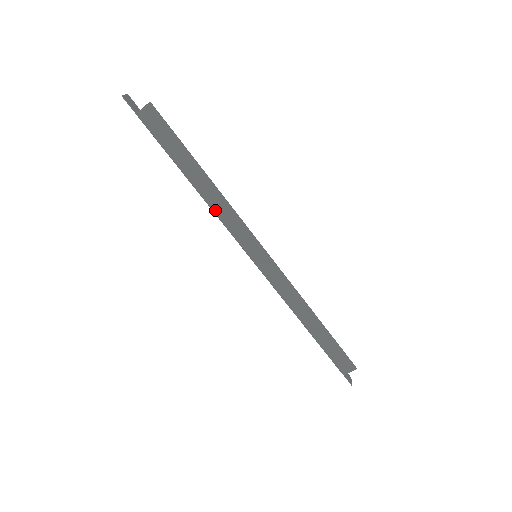
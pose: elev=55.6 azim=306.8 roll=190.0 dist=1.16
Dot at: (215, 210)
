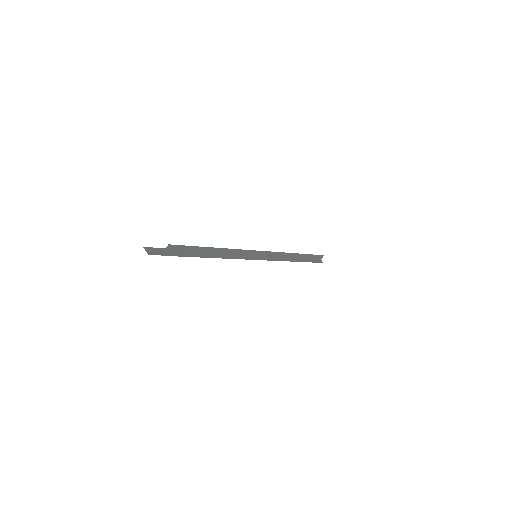
Dot at: (227, 257)
